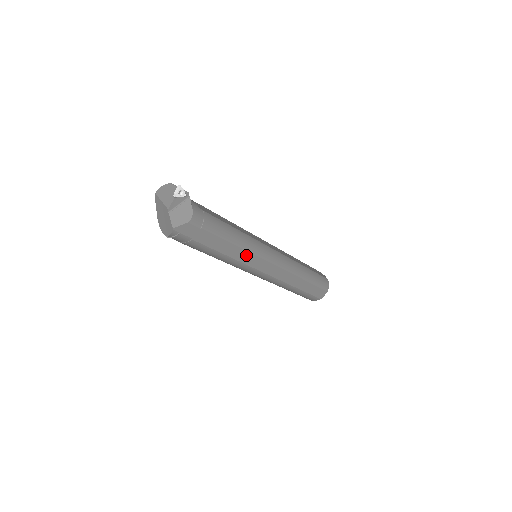
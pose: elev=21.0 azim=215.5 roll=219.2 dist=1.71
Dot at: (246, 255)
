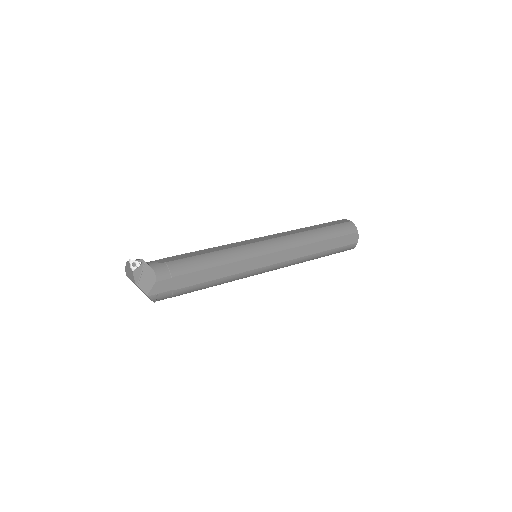
Dot at: (237, 266)
